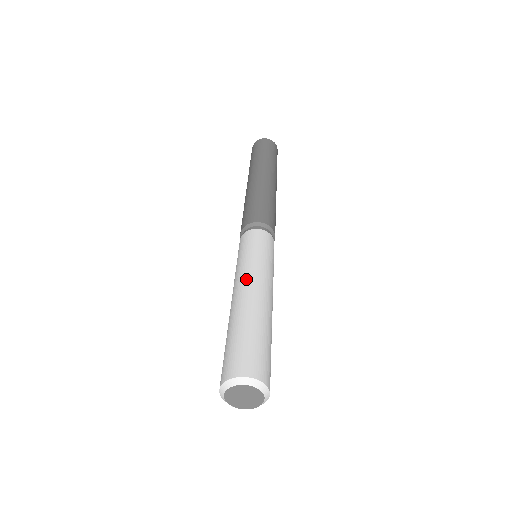
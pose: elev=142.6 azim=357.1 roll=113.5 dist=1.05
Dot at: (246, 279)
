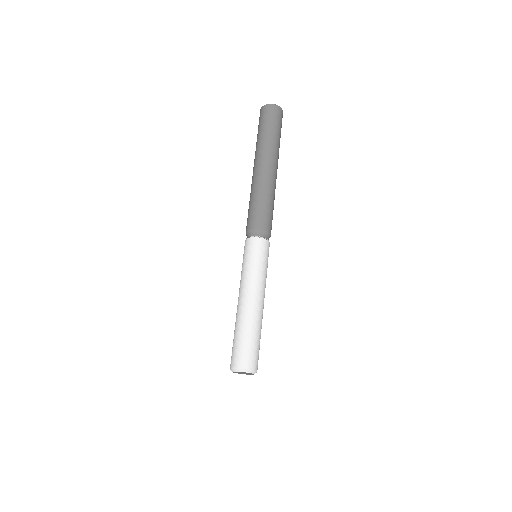
Dot at: (239, 291)
